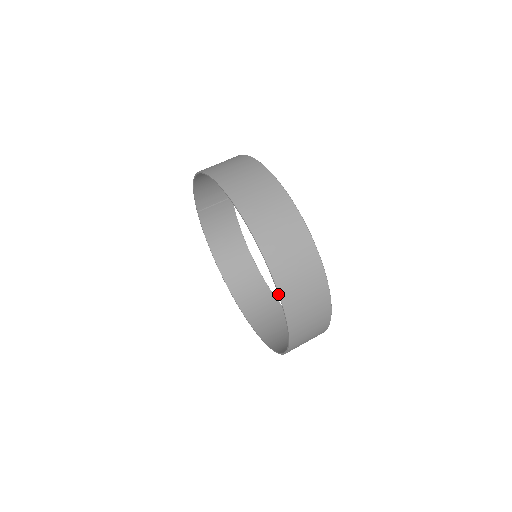
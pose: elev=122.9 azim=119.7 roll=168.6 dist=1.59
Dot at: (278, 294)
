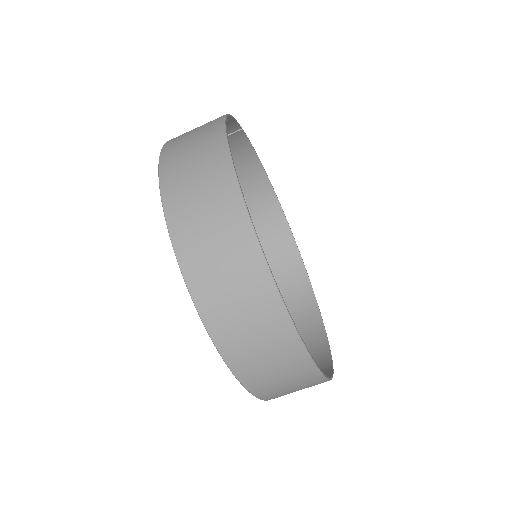
Dot at: (249, 391)
